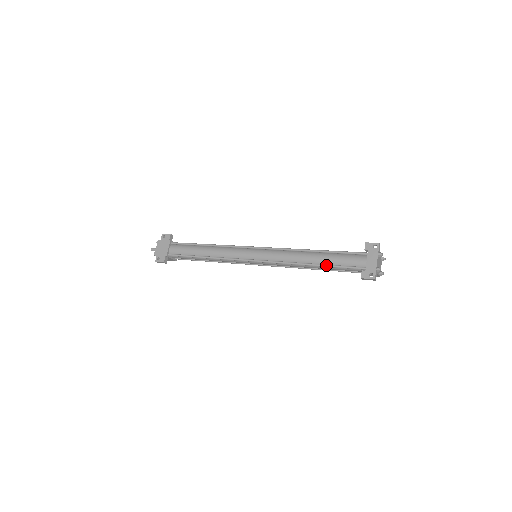
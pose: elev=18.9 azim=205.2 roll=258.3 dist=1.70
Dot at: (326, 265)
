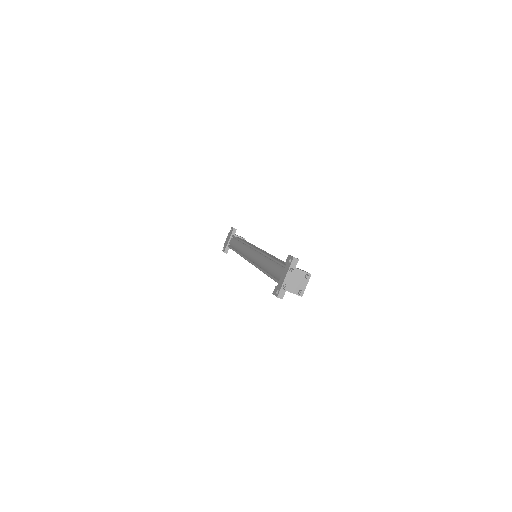
Dot at: (267, 274)
